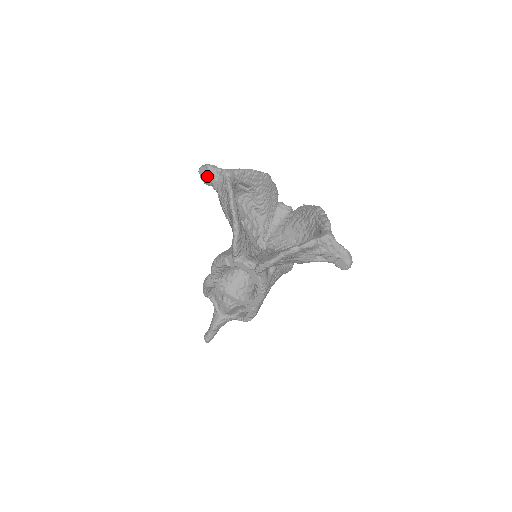
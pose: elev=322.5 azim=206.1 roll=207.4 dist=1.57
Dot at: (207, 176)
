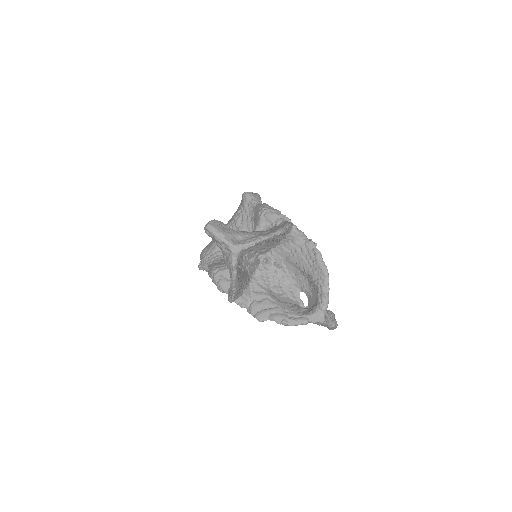
Dot at: (213, 239)
